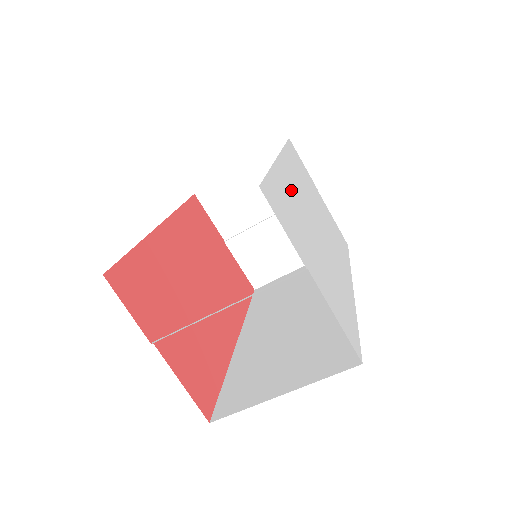
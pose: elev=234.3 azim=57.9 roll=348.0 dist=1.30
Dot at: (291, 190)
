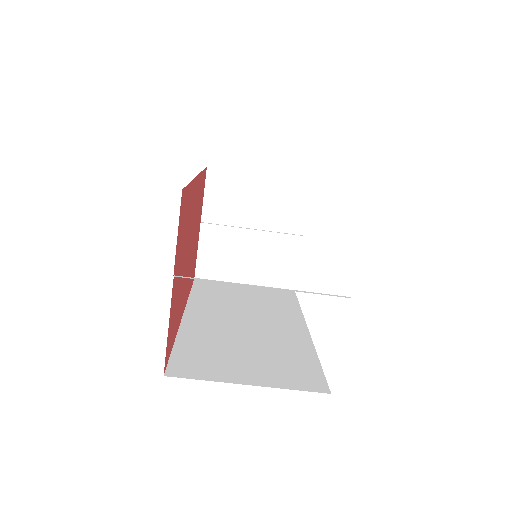
Dot at: occluded
